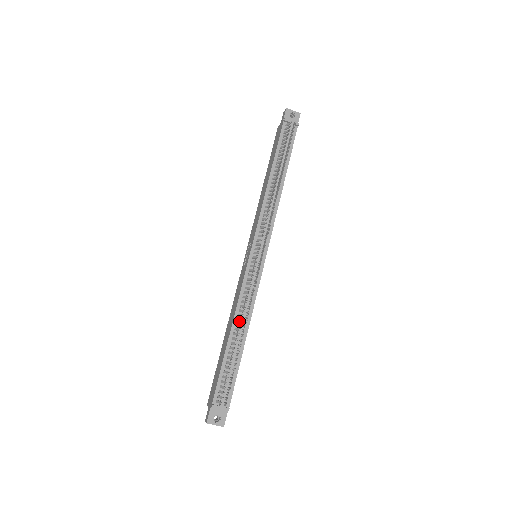
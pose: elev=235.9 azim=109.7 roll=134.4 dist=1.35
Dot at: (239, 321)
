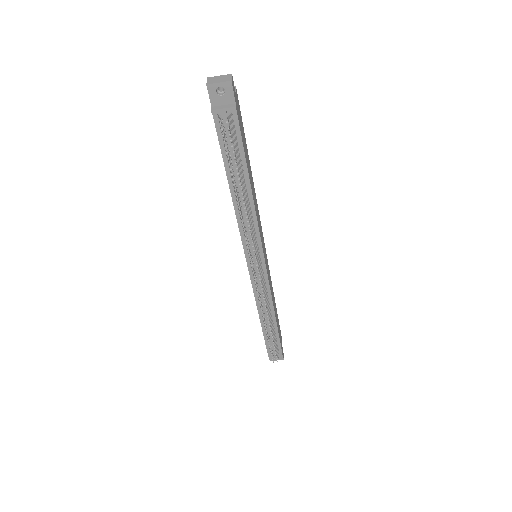
Dot at: occluded
